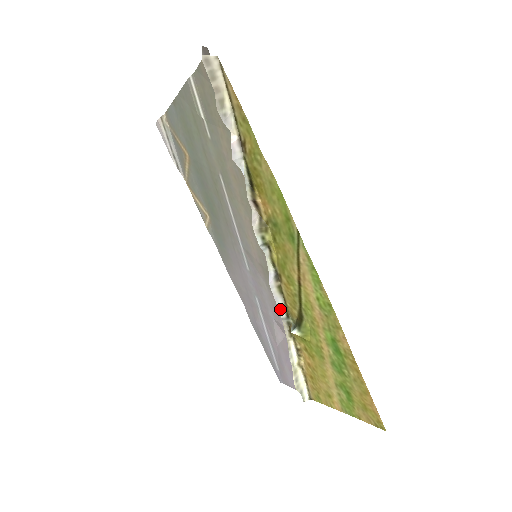
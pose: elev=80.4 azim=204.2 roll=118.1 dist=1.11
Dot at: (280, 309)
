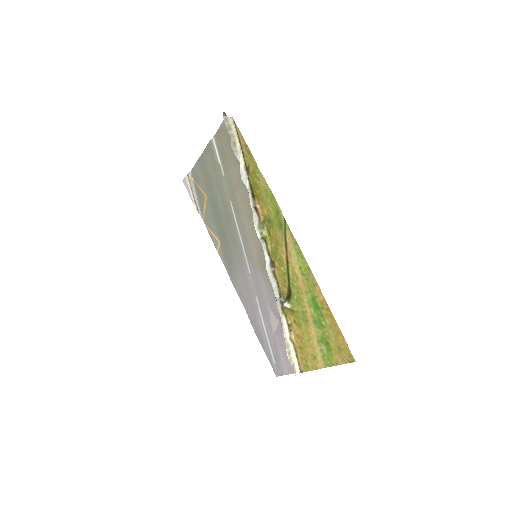
Dot at: (275, 290)
